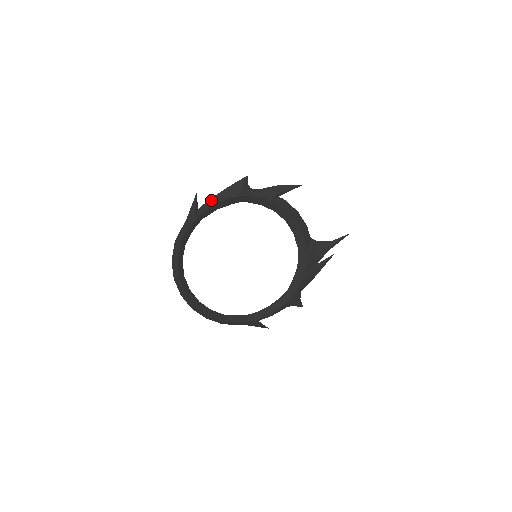
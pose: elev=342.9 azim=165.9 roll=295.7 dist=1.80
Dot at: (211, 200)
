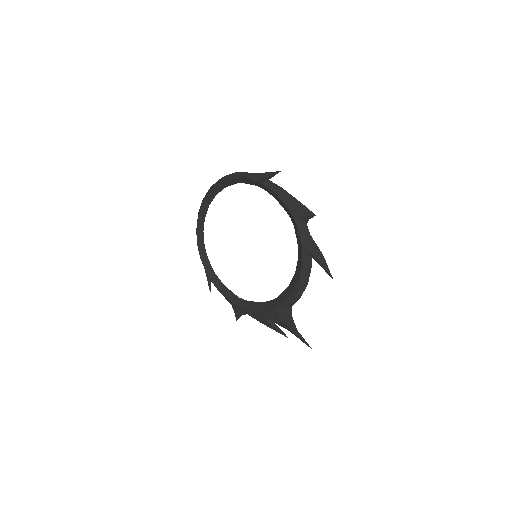
Dot at: (280, 189)
